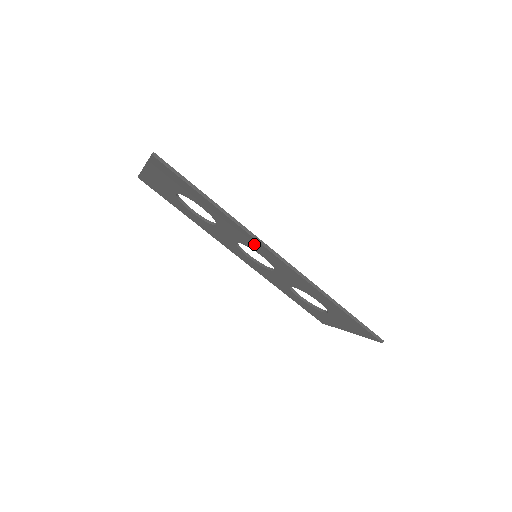
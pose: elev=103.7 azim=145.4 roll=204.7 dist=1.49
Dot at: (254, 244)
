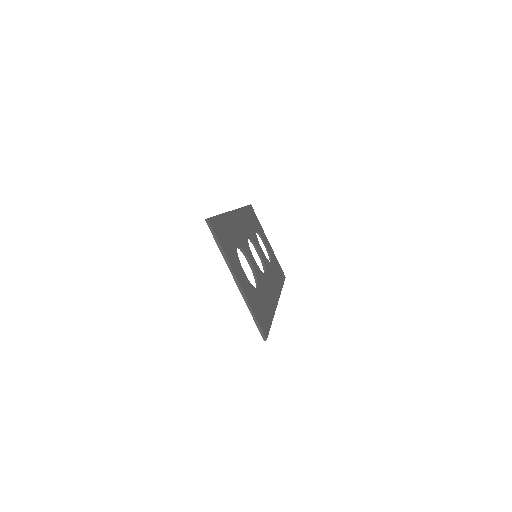
Dot at: occluded
